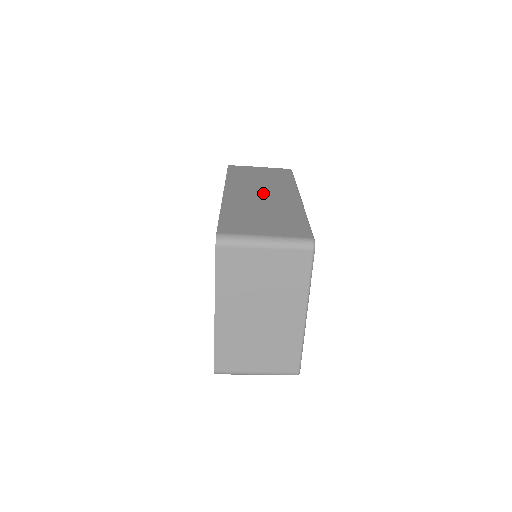
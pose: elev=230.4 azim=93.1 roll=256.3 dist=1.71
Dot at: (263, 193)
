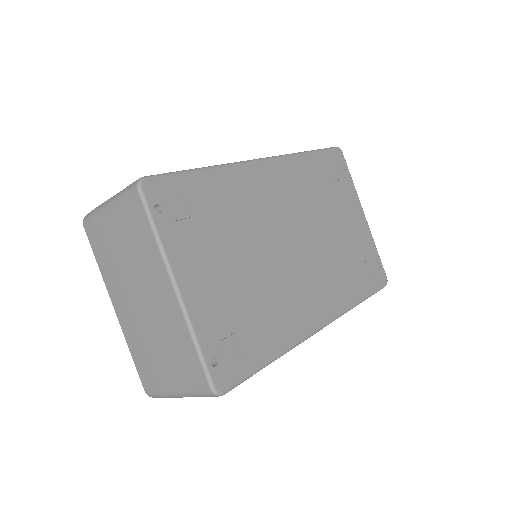
Dot at: occluded
